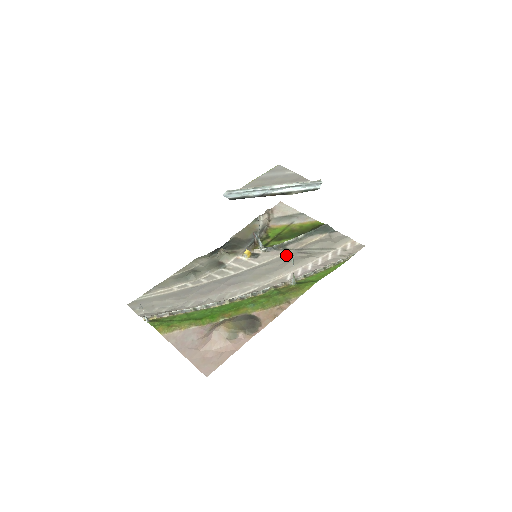
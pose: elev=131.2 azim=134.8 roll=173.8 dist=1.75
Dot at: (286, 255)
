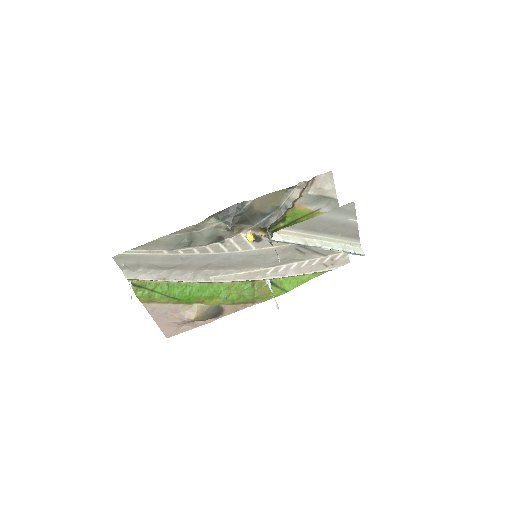
Dot at: (284, 249)
